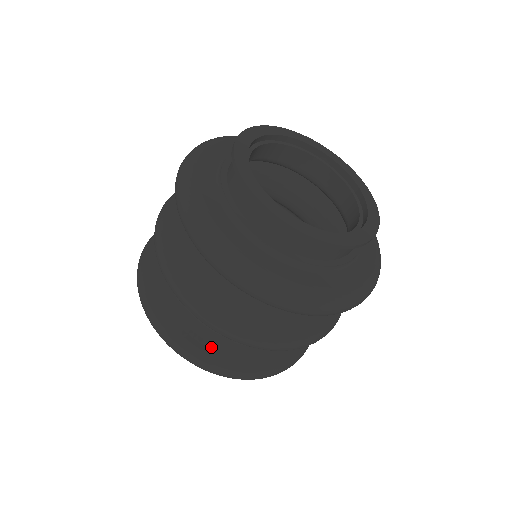
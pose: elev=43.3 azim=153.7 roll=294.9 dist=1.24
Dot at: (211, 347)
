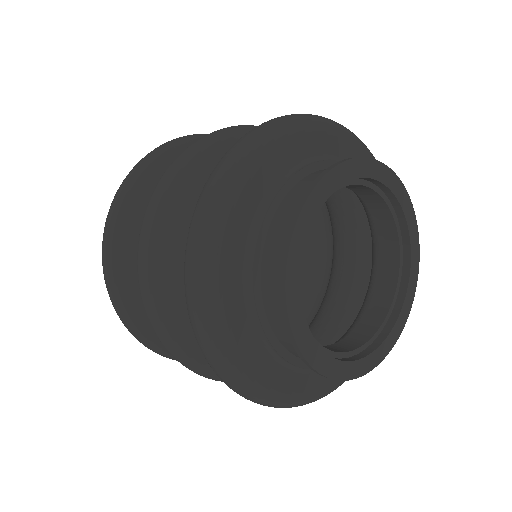
Dot at: occluded
